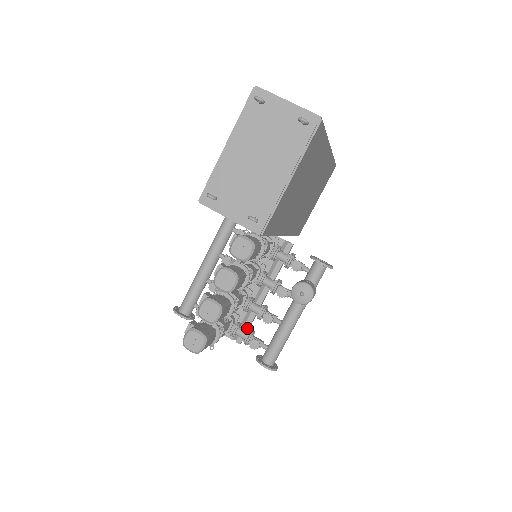
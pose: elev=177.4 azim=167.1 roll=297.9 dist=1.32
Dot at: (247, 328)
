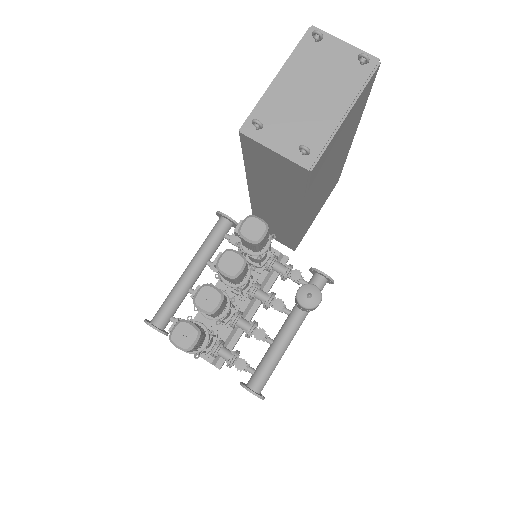
Dot at: (230, 350)
